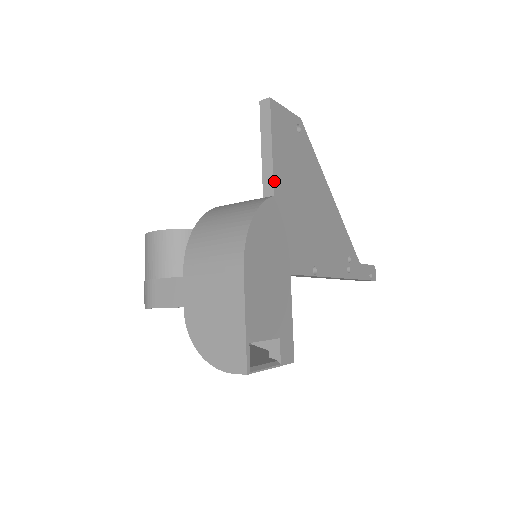
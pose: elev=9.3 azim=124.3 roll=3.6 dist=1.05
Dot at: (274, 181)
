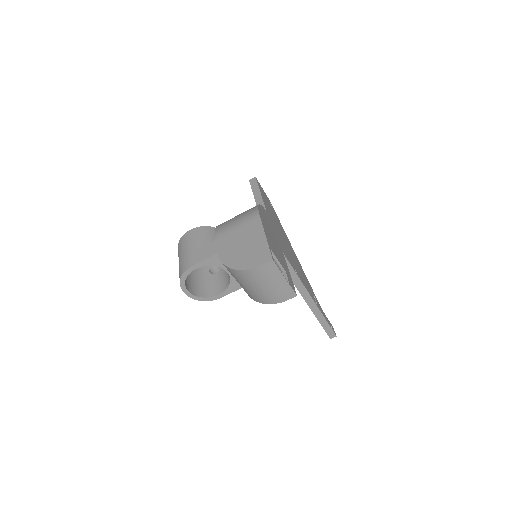
Dot at: (265, 206)
